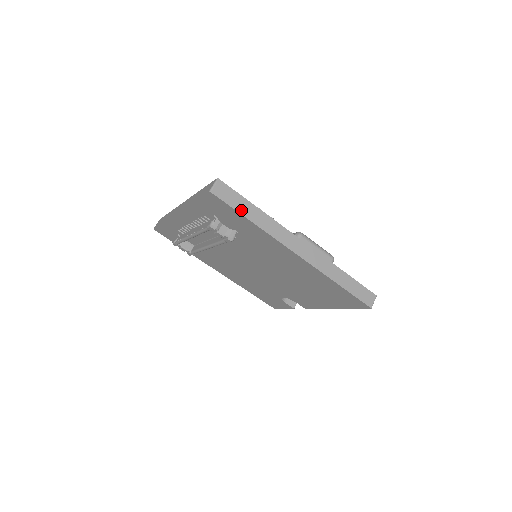
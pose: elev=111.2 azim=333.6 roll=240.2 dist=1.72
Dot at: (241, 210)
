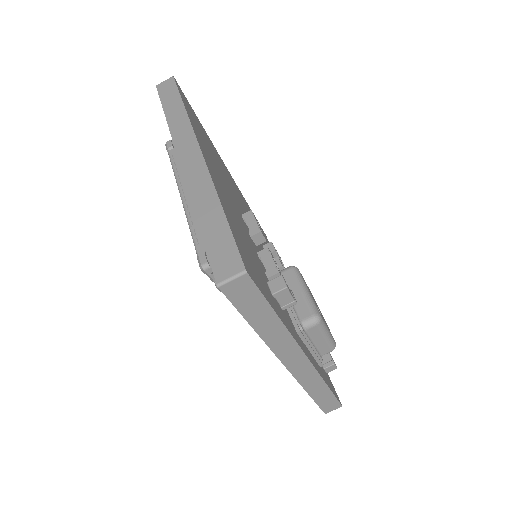
Dot at: (250, 316)
